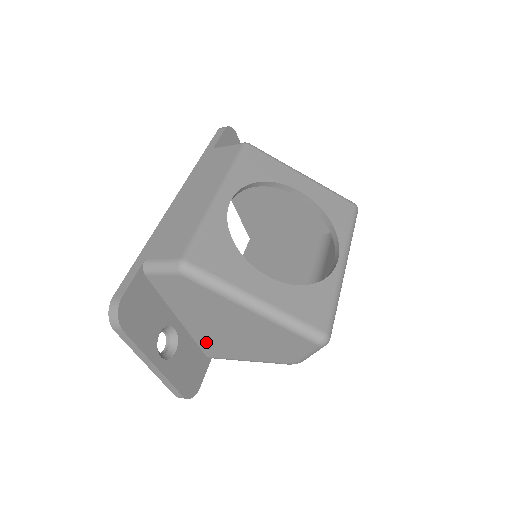
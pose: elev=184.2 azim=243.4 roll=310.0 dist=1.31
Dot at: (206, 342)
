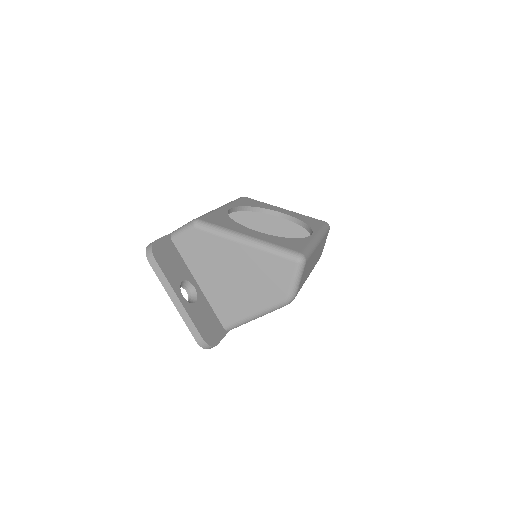
Dot at: (220, 305)
